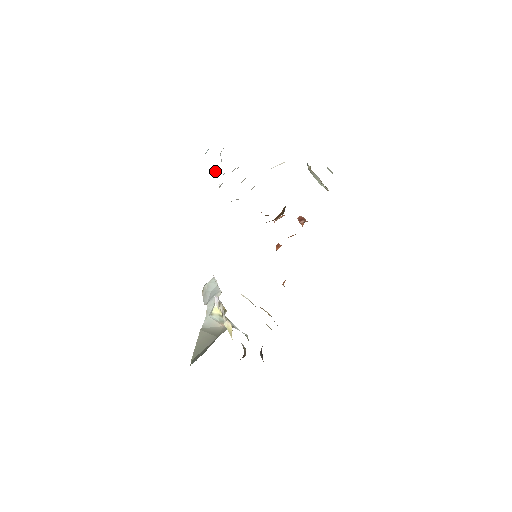
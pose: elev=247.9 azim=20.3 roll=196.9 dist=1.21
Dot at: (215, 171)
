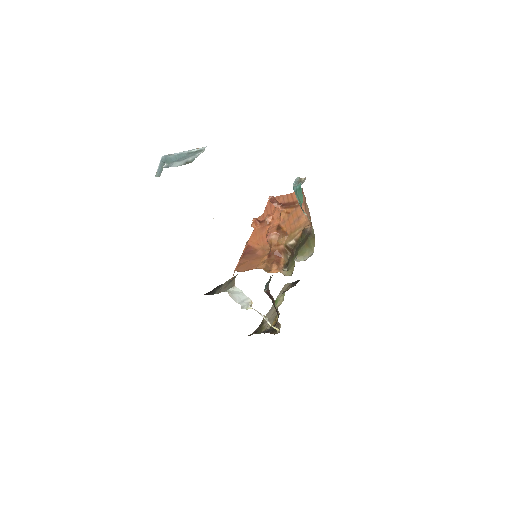
Dot at: occluded
